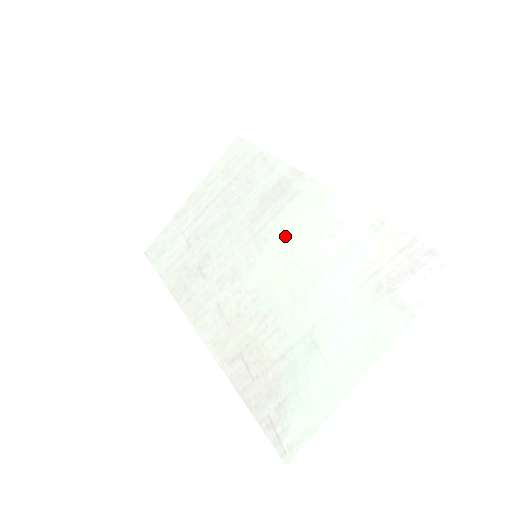
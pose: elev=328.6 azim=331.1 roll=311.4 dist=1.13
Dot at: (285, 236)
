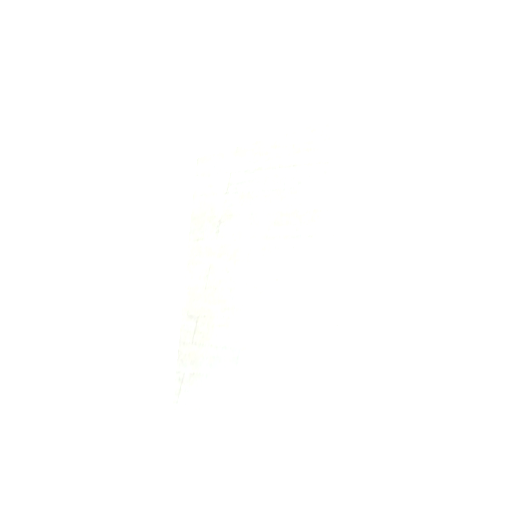
Dot at: (282, 263)
